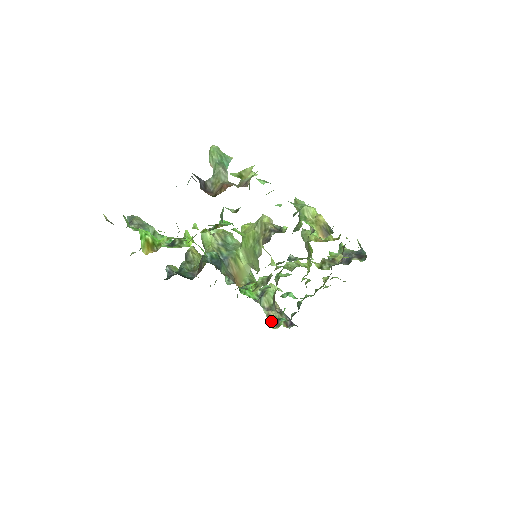
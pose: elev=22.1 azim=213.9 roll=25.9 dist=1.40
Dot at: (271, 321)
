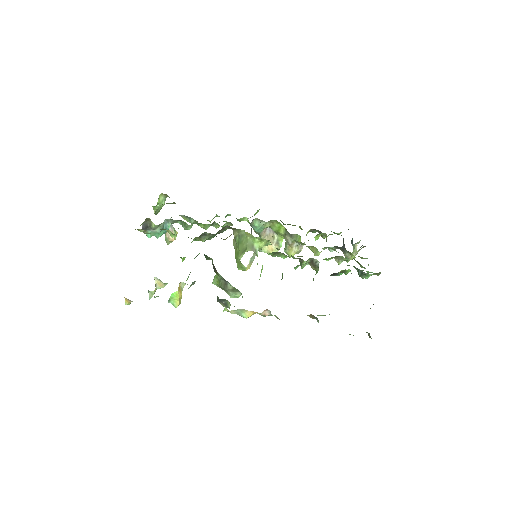
Dot at: occluded
